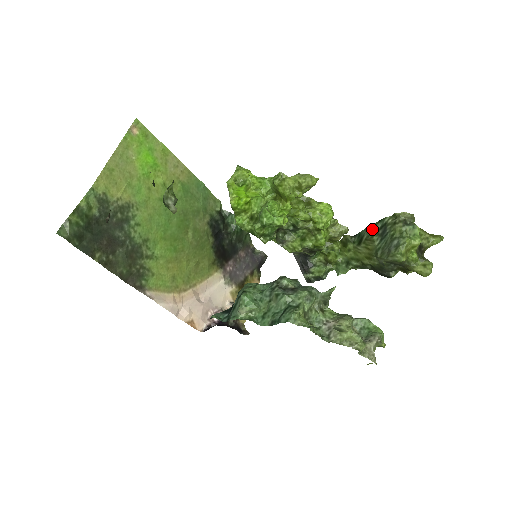
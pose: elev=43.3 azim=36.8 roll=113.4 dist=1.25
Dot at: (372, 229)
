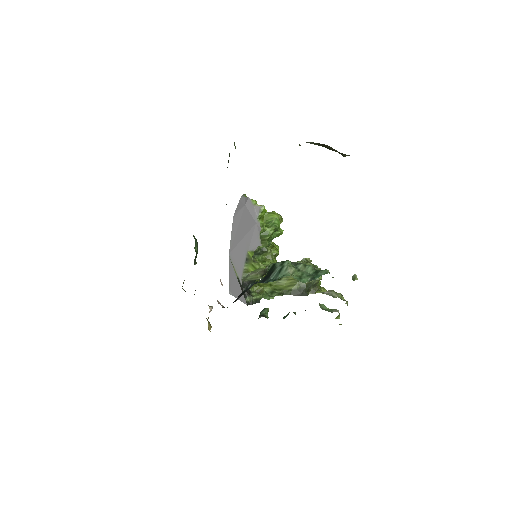
Dot at: occluded
